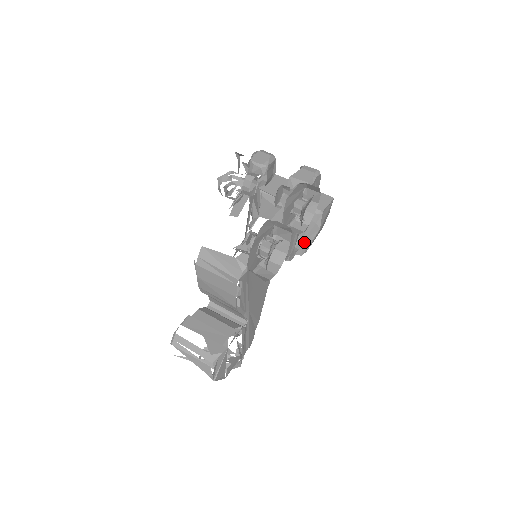
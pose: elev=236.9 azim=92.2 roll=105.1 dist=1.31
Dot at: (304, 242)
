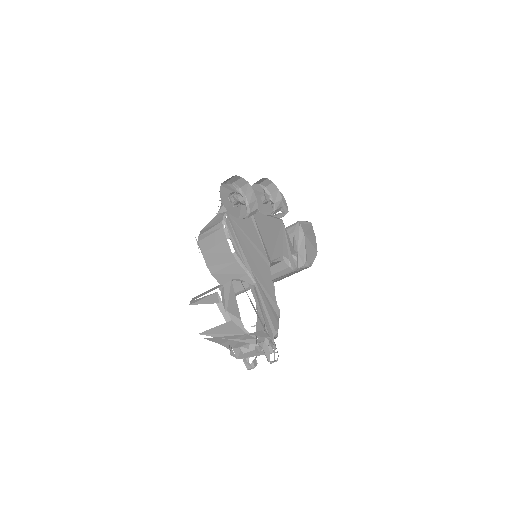
Dot at: (299, 252)
